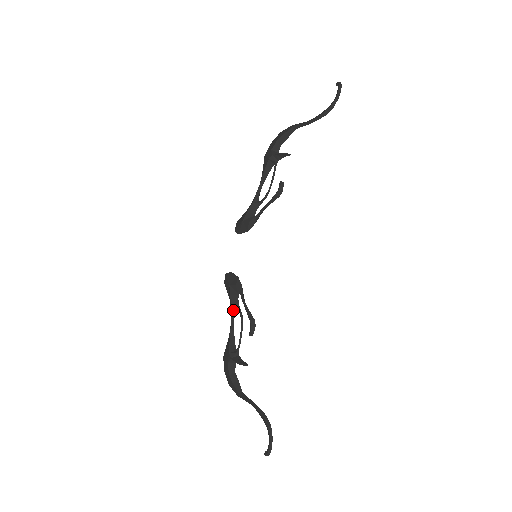
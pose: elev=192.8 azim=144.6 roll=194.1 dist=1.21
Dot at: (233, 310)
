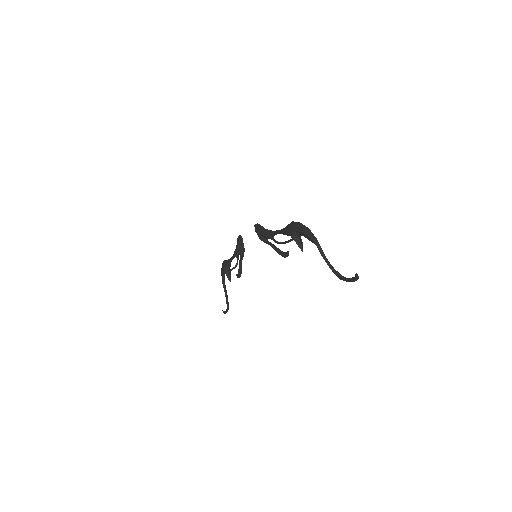
Dot at: (234, 256)
